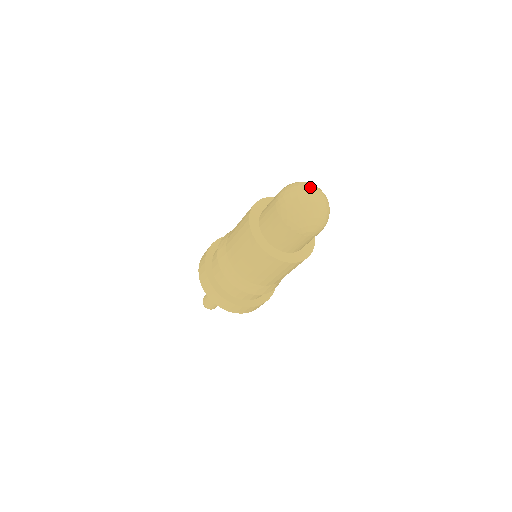
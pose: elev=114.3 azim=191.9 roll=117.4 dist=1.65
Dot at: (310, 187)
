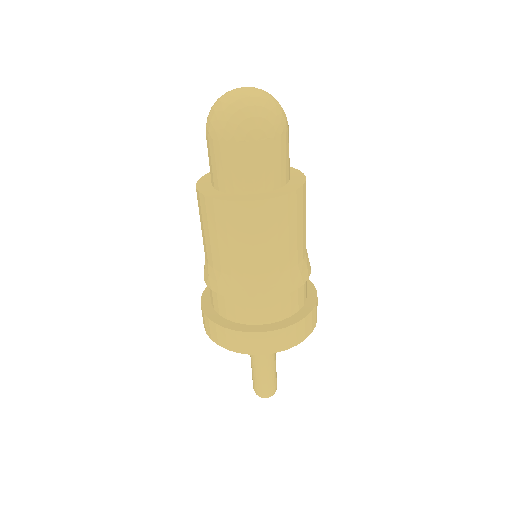
Dot at: occluded
